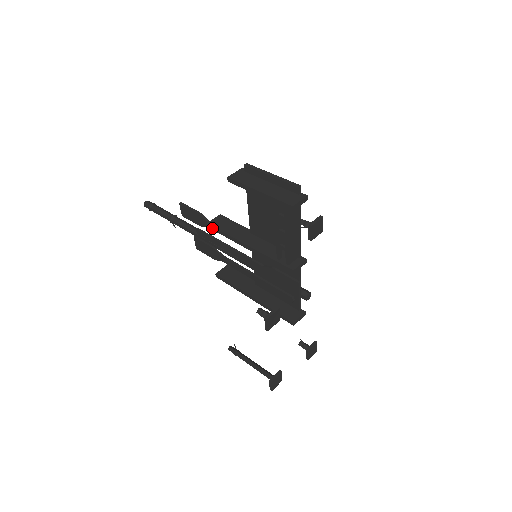
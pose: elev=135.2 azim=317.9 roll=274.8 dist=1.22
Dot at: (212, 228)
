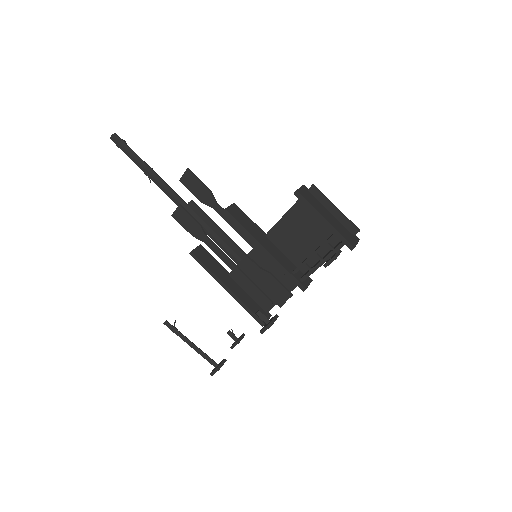
Dot at: (229, 216)
